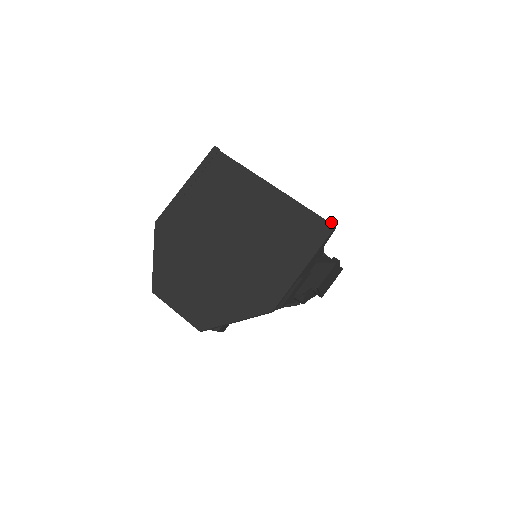
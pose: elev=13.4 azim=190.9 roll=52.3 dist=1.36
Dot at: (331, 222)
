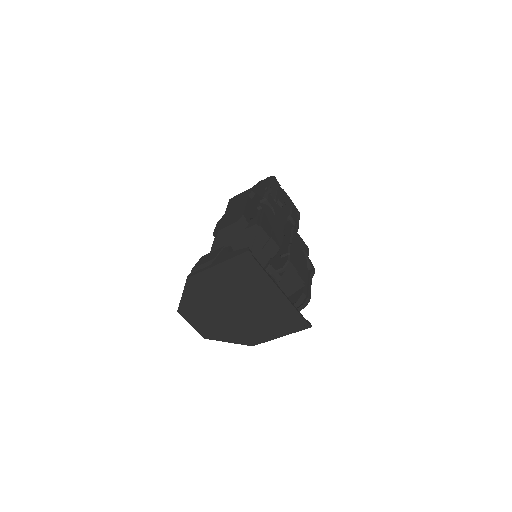
Dot at: (309, 325)
